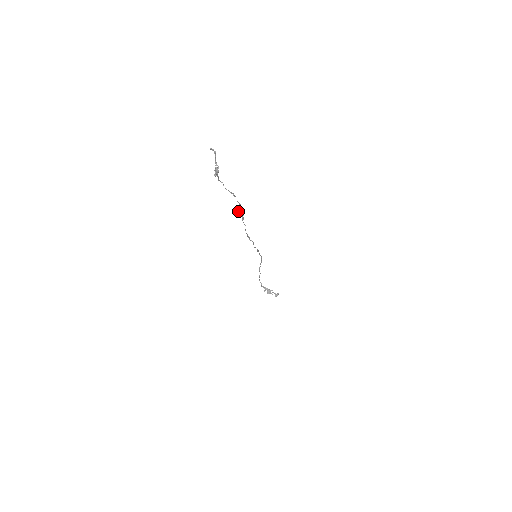
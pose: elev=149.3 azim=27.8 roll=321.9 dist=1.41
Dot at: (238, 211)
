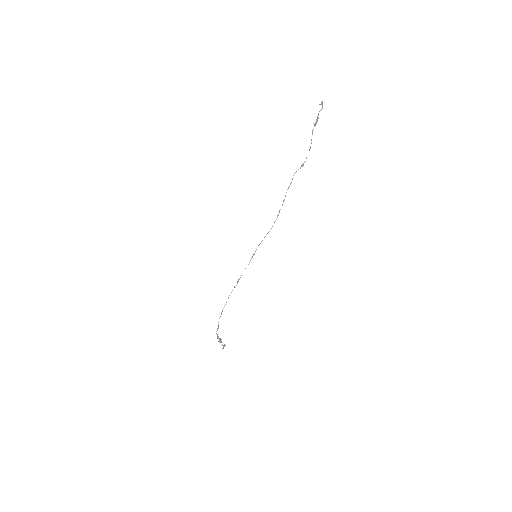
Dot at: occluded
